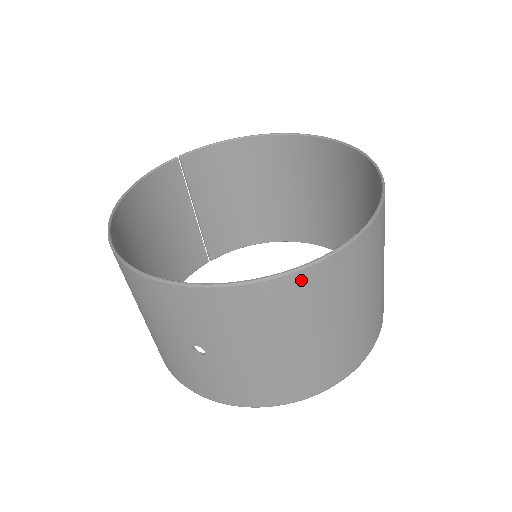
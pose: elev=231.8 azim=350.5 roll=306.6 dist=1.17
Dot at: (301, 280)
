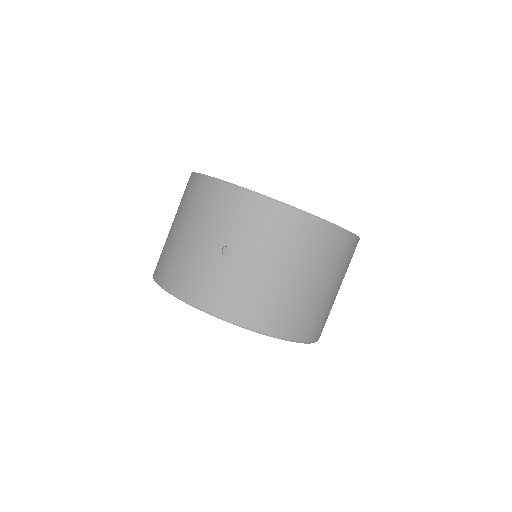
Dot at: (319, 228)
